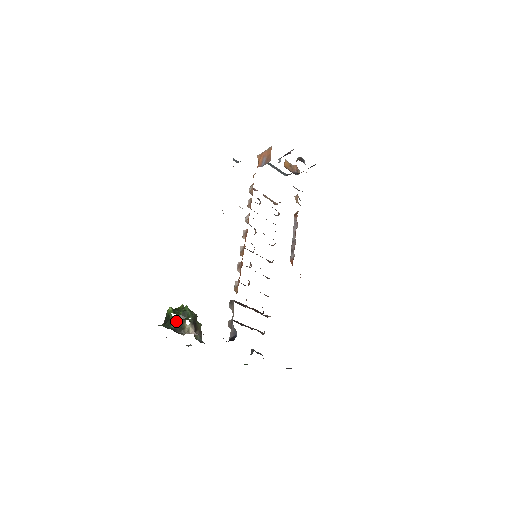
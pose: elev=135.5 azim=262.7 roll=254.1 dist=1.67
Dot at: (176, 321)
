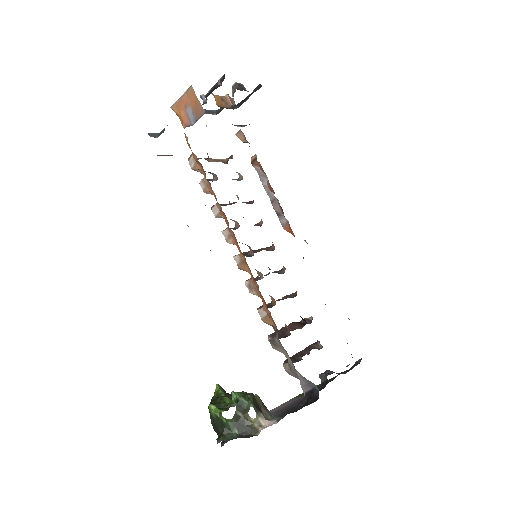
Dot at: (235, 422)
